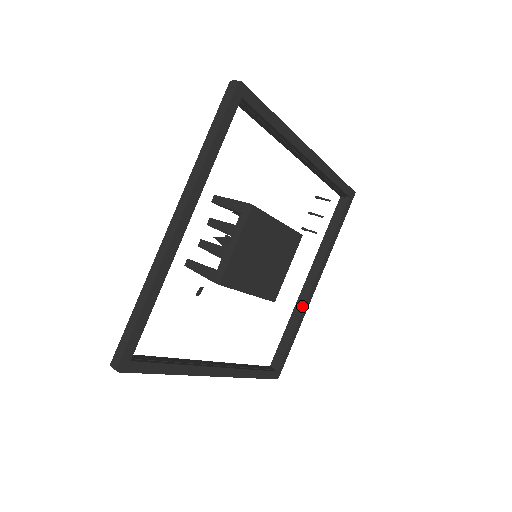
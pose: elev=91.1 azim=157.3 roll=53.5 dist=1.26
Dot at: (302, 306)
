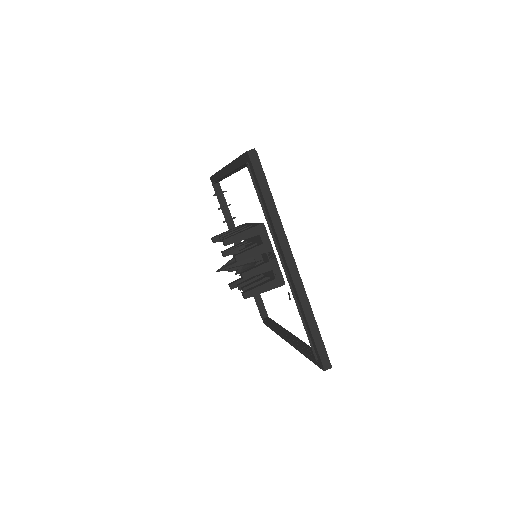
Dot at: occluded
